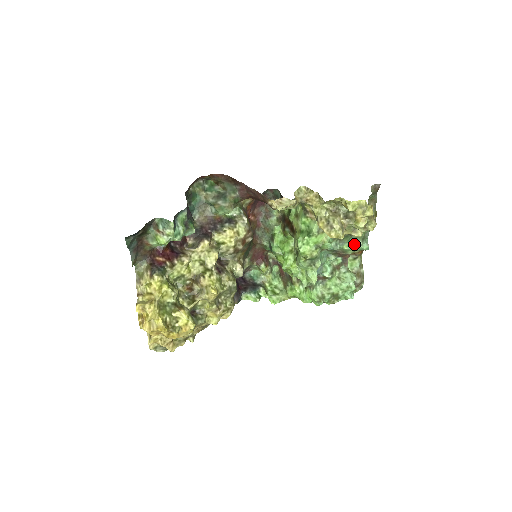
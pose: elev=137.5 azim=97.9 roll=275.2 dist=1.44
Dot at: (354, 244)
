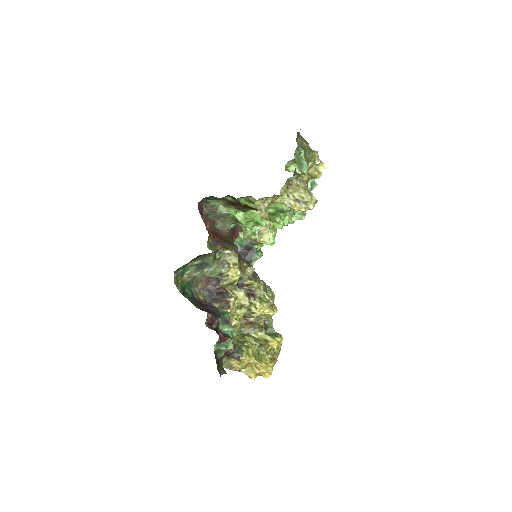
Dot at: (304, 171)
